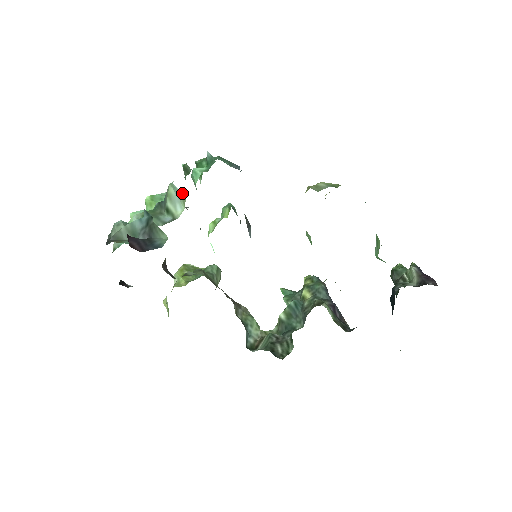
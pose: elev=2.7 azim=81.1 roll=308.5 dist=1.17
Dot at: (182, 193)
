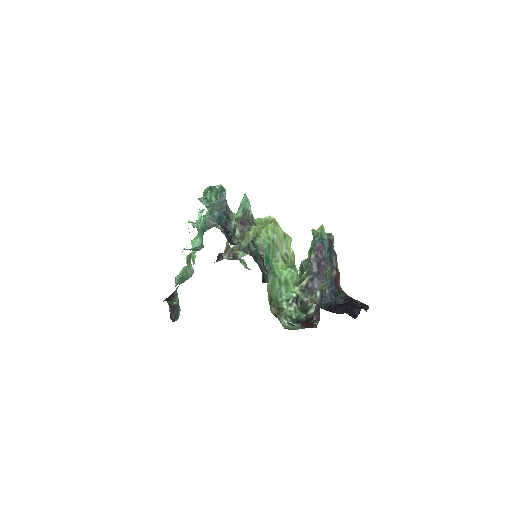
Dot at: occluded
